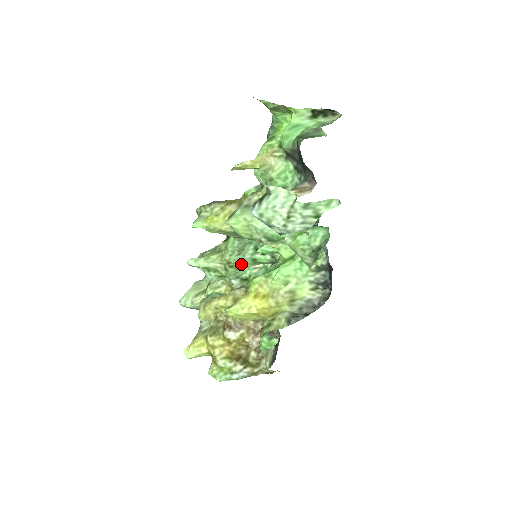
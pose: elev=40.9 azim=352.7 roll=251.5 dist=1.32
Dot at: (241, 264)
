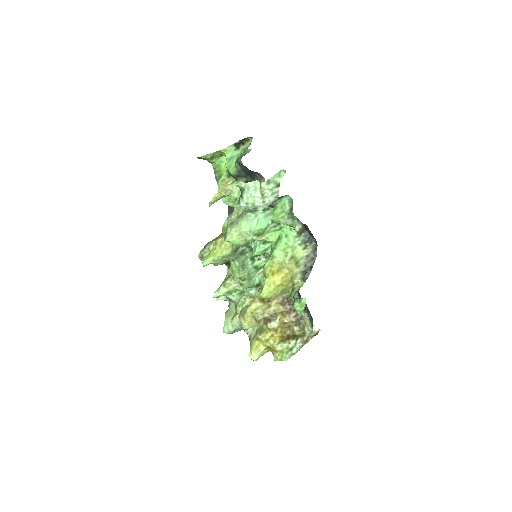
Dot at: (249, 275)
